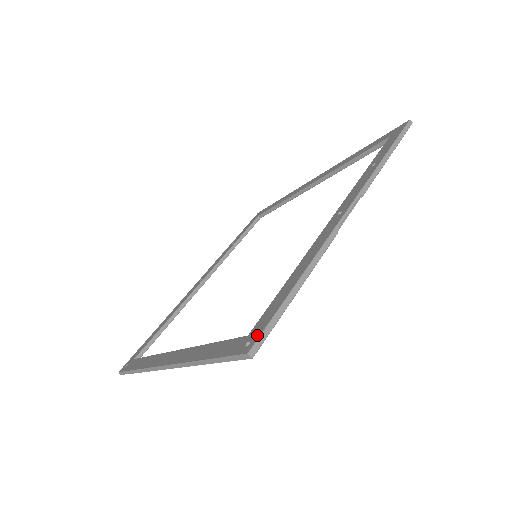
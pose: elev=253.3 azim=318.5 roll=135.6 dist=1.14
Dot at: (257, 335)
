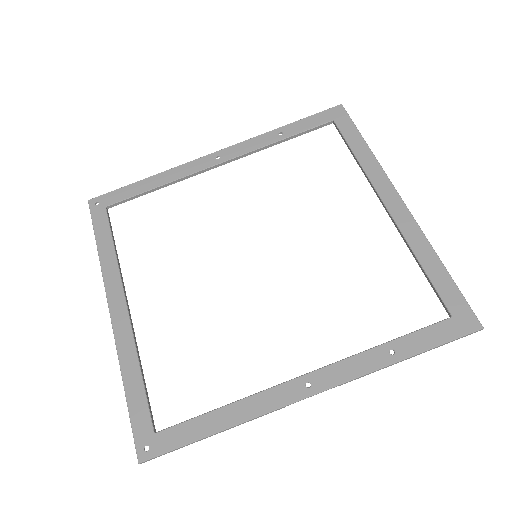
Dot at: (155, 452)
